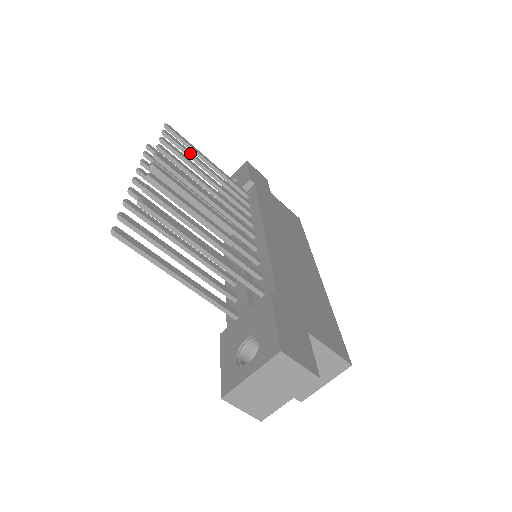
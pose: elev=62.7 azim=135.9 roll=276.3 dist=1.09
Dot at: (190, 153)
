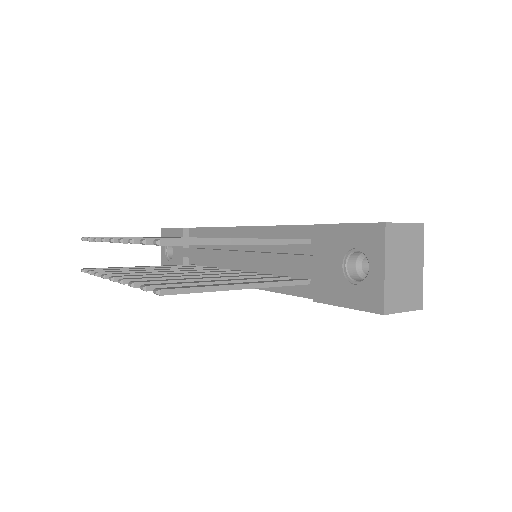
Dot at: (125, 237)
